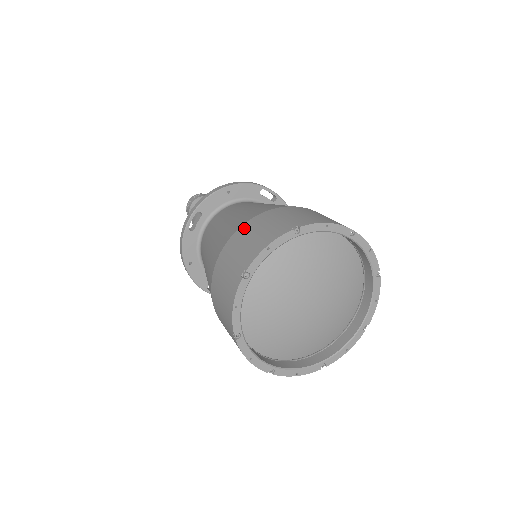
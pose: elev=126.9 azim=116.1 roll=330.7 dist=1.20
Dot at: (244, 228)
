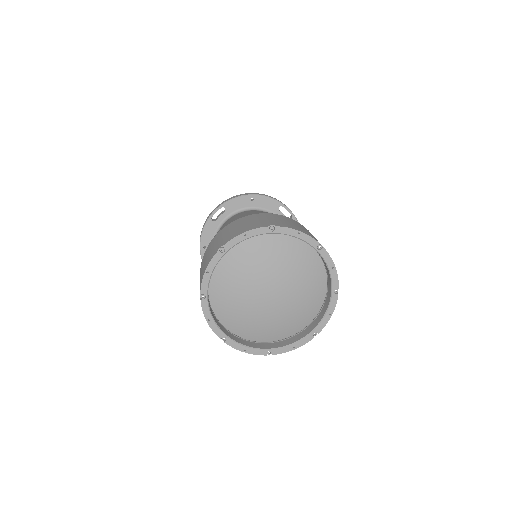
Dot at: (240, 220)
